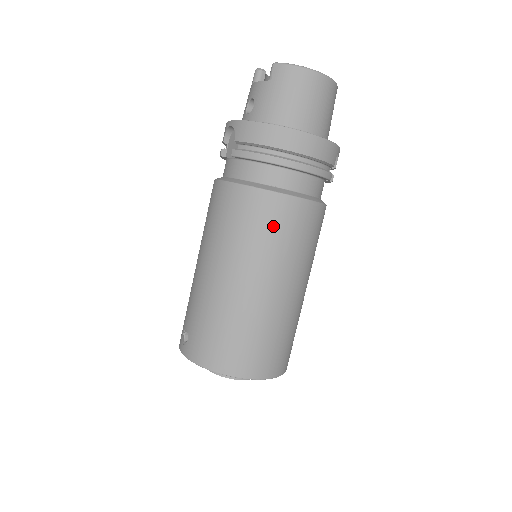
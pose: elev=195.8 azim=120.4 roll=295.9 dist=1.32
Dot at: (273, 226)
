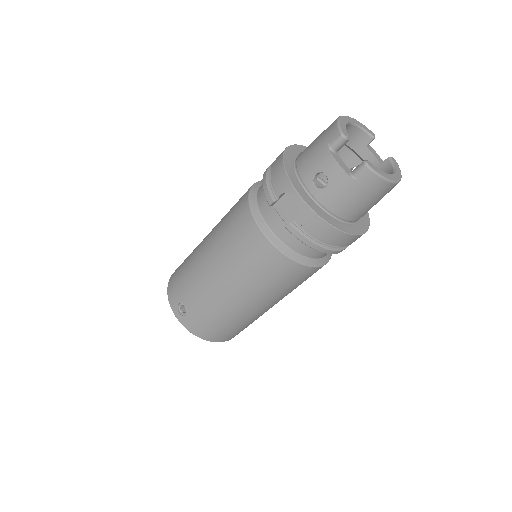
Dot at: (294, 282)
